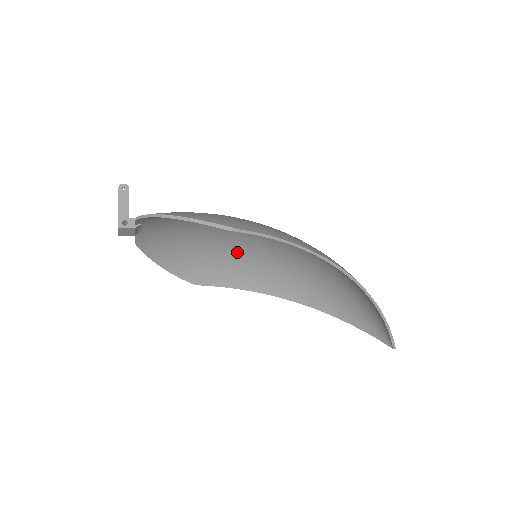
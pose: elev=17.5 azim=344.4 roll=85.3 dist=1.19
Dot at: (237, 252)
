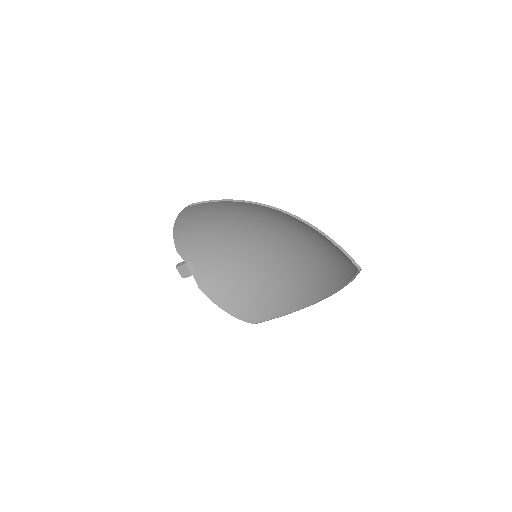
Dot at: (267, 277)
